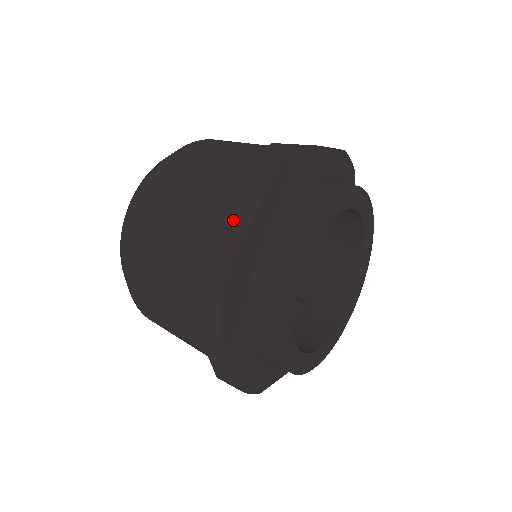
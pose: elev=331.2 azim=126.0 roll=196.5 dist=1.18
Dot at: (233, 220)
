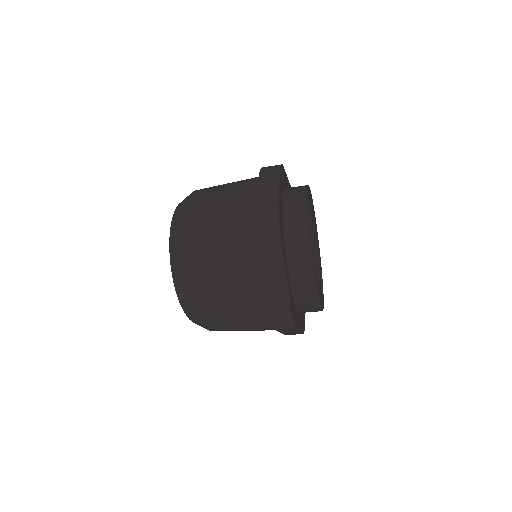
Dot at: occluded
